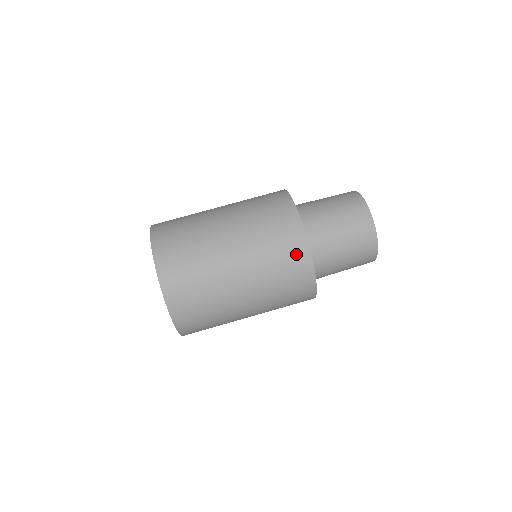
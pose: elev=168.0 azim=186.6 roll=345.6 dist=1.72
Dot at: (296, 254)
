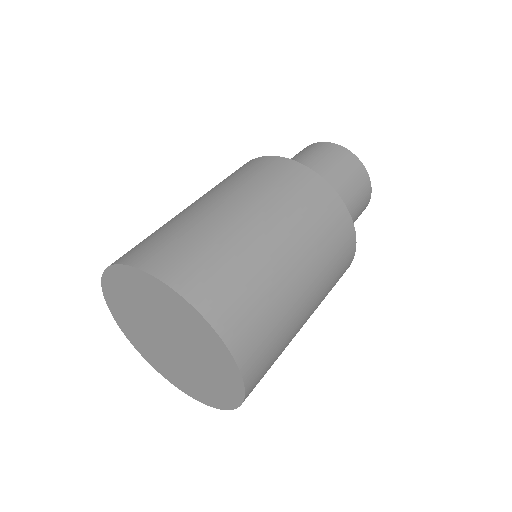
Dot at: (344, 233)
